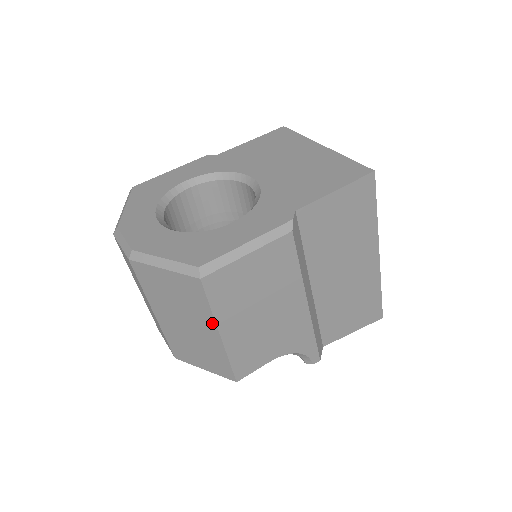
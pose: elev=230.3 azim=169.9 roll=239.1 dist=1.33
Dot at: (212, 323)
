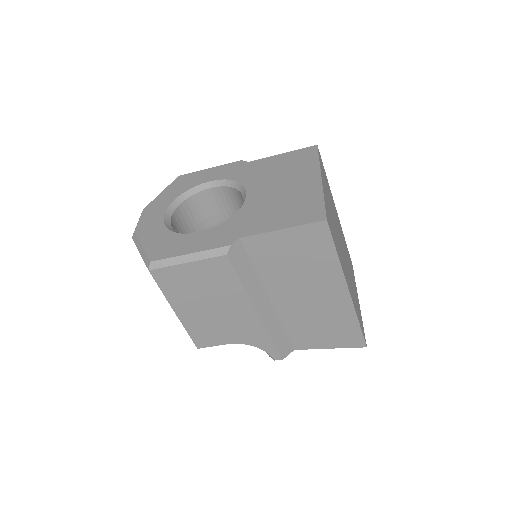
Dot at: (168, 302)
